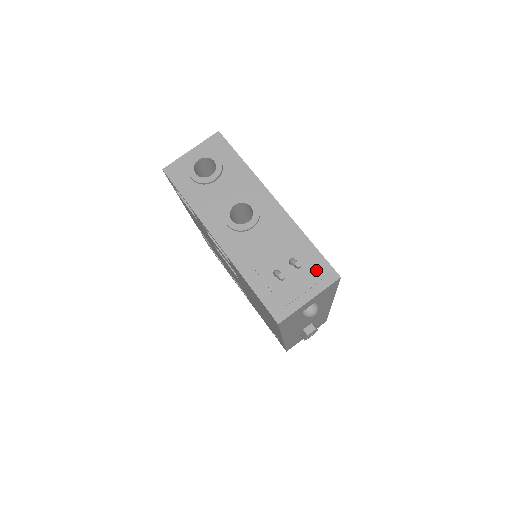
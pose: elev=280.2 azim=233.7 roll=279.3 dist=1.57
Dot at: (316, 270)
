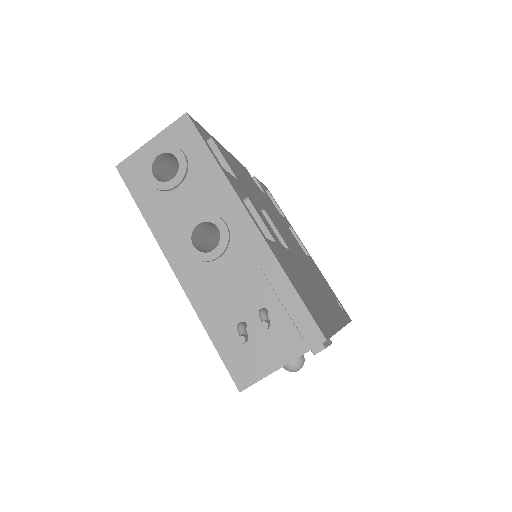
Dot at: (294, 327)
